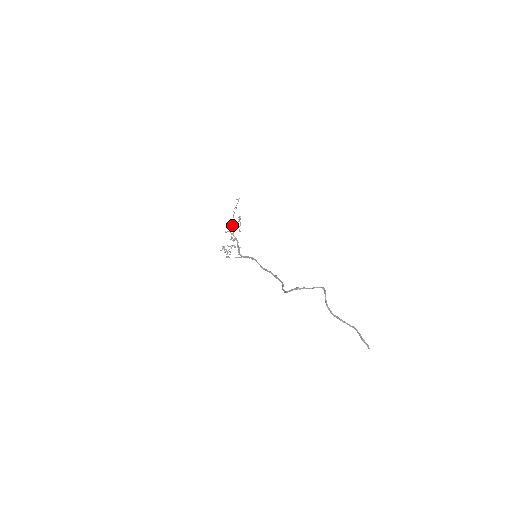
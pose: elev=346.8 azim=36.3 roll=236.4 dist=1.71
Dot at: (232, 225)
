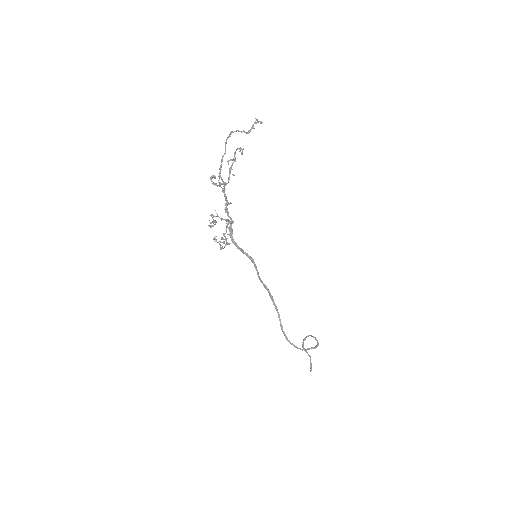
Dot at: occluded
